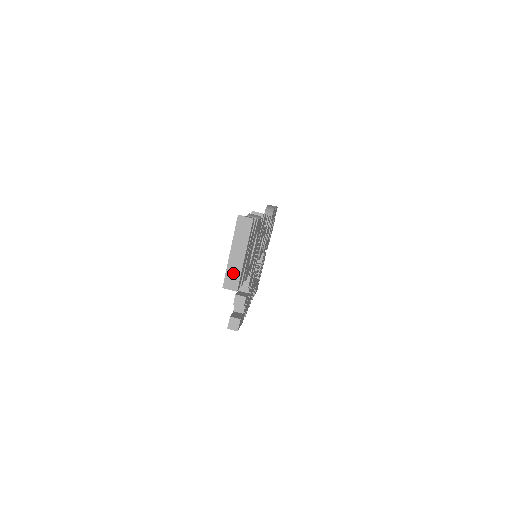
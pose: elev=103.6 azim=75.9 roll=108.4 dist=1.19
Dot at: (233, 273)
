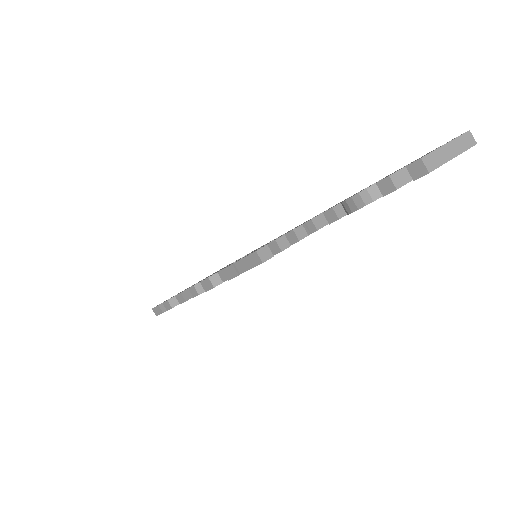
Dot at: (437, 158)
